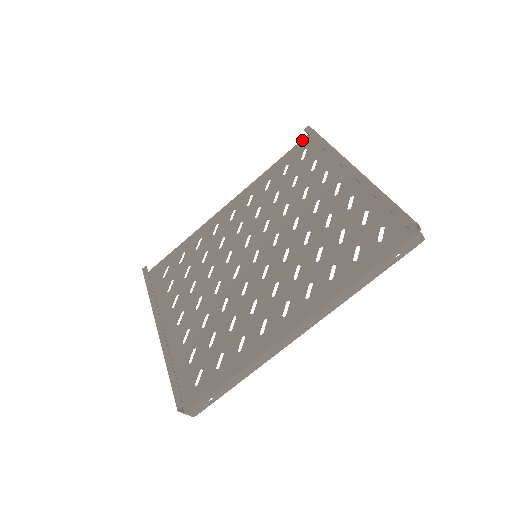
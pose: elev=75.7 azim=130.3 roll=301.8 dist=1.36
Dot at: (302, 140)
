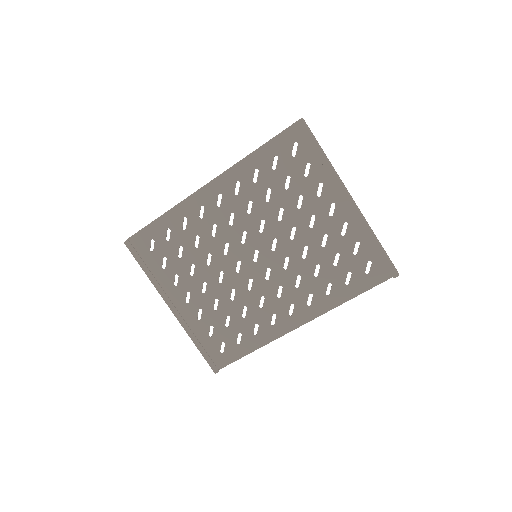
Dot at: (291, 127)
